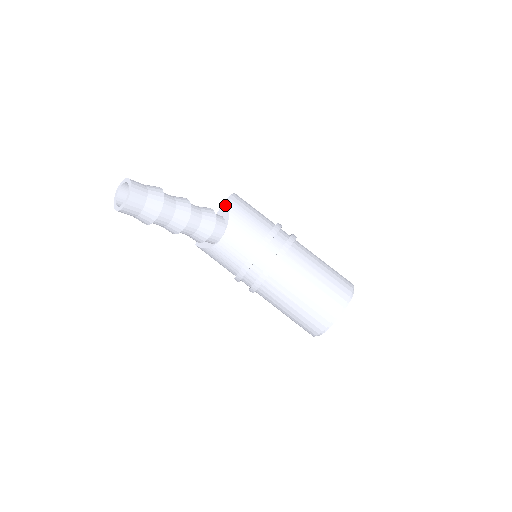
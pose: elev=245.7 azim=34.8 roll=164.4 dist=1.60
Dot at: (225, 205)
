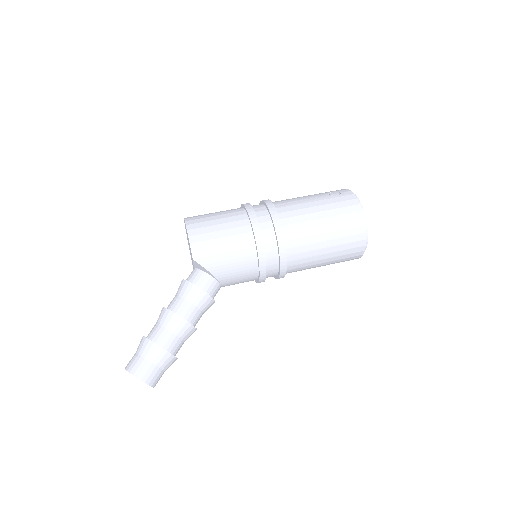
Dot at: (197, 265)
